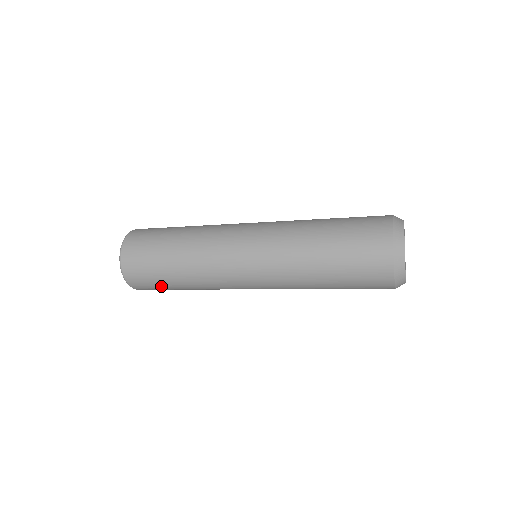
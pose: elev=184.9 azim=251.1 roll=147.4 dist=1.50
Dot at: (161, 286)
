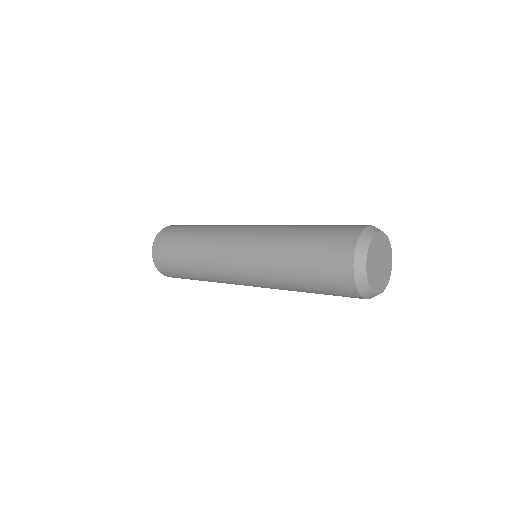
Dot at: (174, 264)
